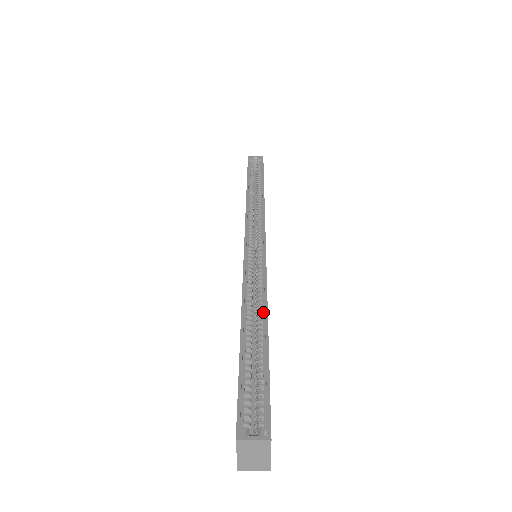
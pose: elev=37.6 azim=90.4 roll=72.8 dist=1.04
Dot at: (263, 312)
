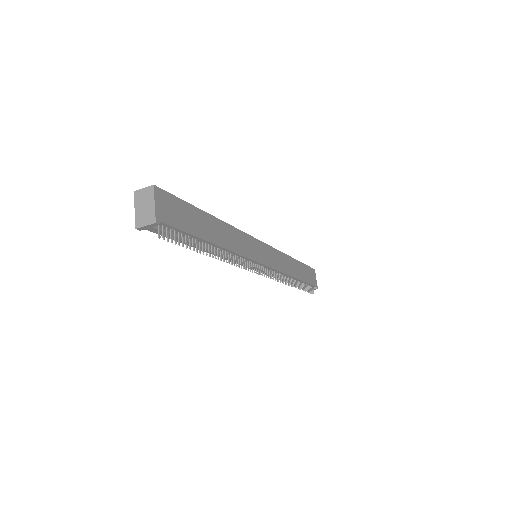
Dot at: (219, 223)
